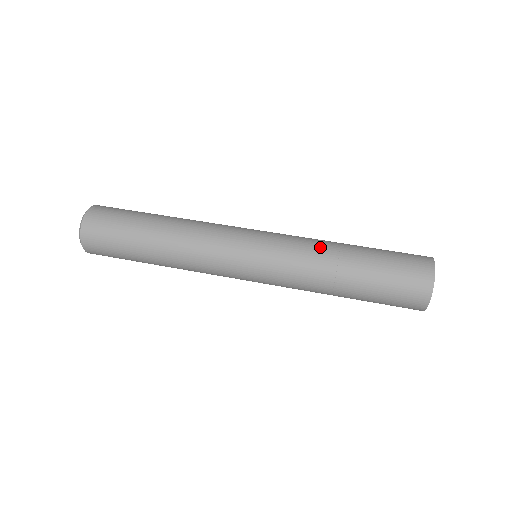
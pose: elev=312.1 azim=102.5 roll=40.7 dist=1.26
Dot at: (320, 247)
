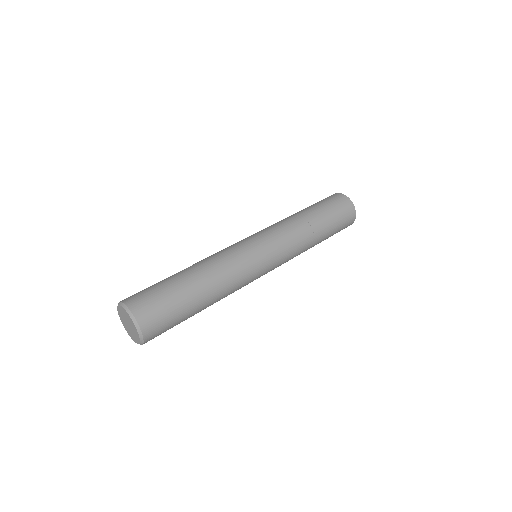
Dot at: (289, 220)
